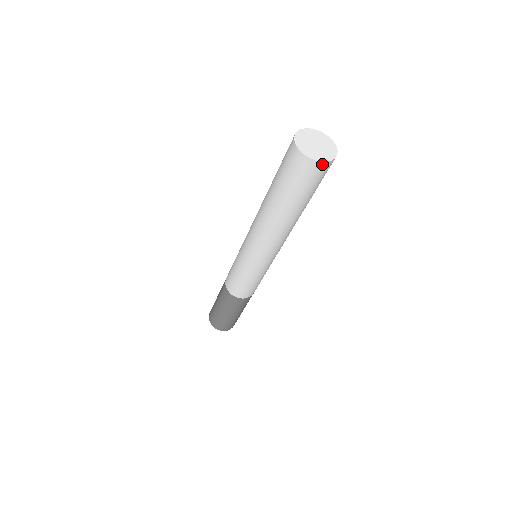
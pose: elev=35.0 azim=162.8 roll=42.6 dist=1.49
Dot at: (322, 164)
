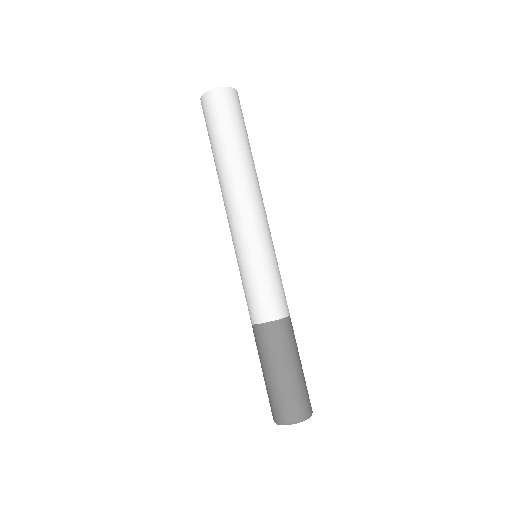
Dot at: (213, 92)
